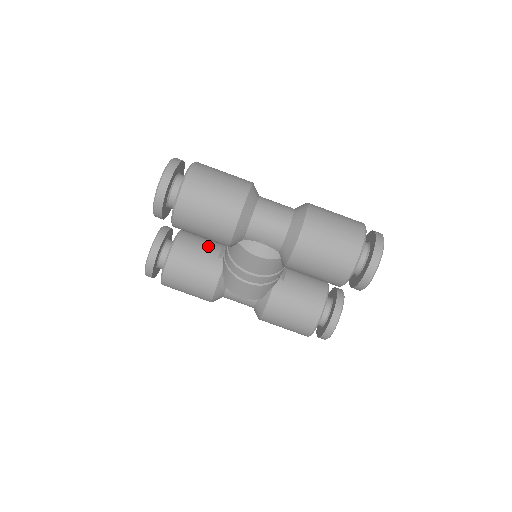
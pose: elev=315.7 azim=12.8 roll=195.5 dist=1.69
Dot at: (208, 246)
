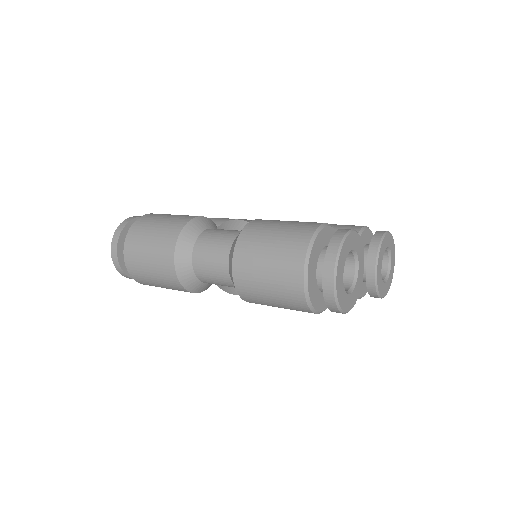
Dot at: occluded
